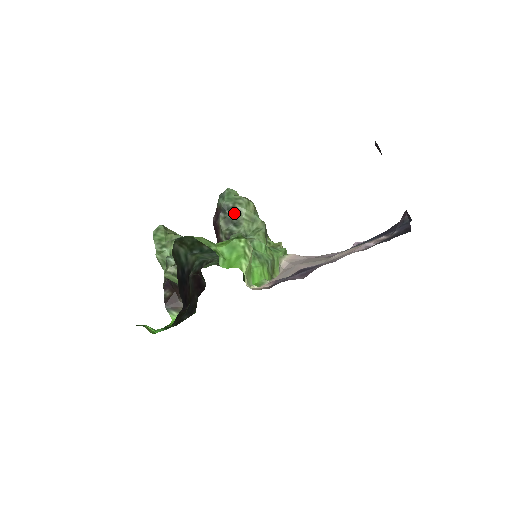
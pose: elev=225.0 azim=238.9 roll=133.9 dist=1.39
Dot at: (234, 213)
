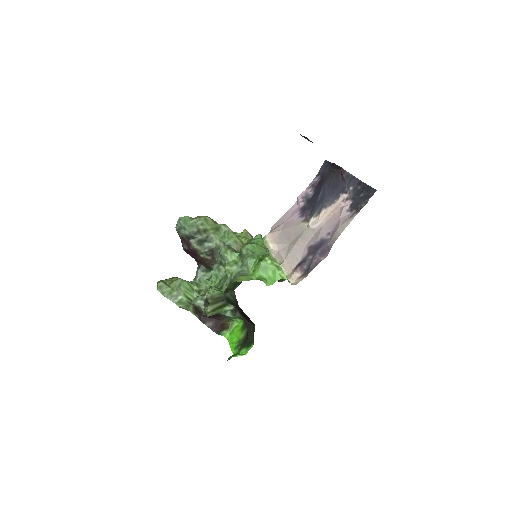
Dot at: (202, 234)
